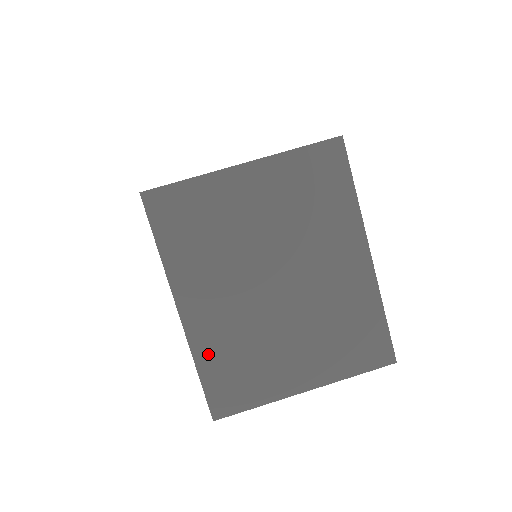
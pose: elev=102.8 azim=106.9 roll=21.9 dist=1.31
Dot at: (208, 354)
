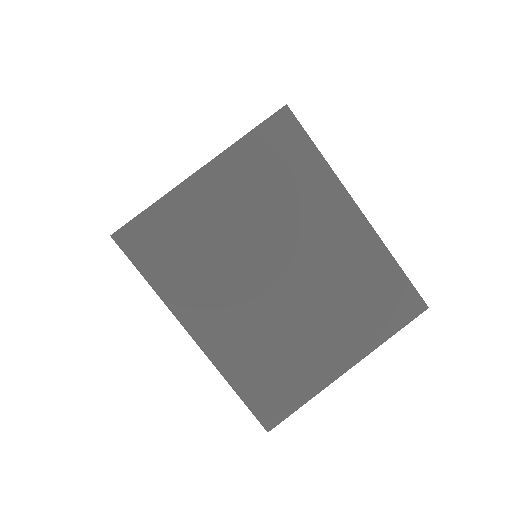
Dot at: (237, 368)
